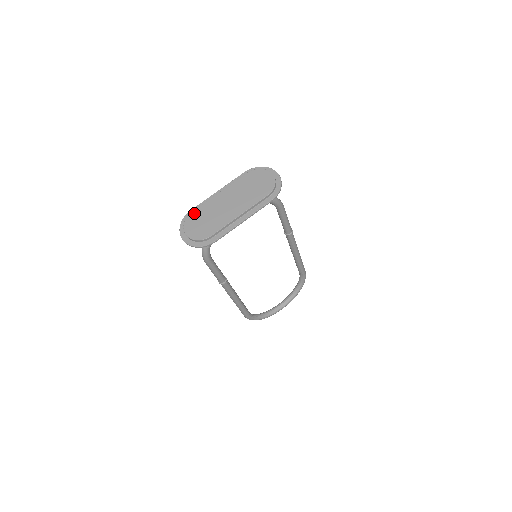
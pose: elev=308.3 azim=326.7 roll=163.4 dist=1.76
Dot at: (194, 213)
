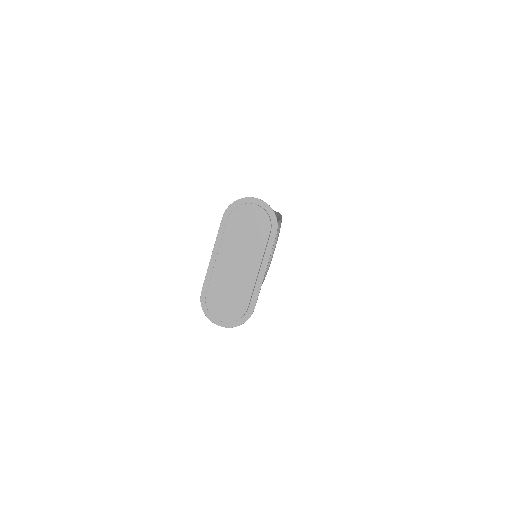
Dot at: (210, 295)
